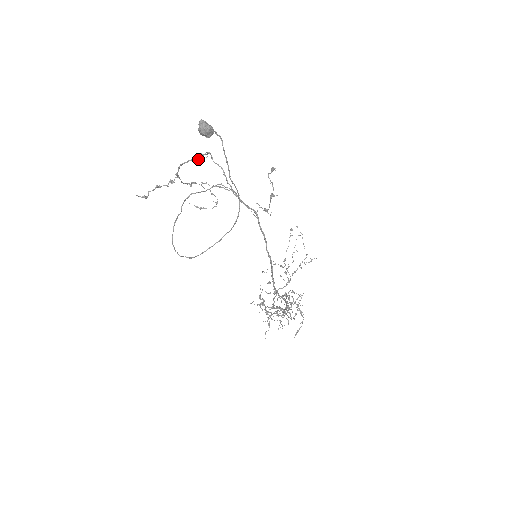
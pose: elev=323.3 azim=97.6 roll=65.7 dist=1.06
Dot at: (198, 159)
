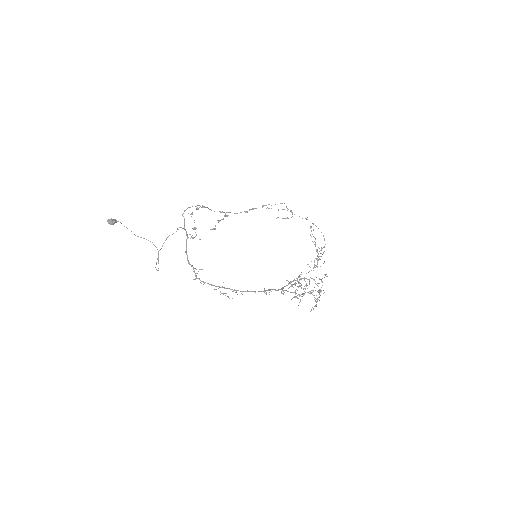
Dot at: (196, 209)
